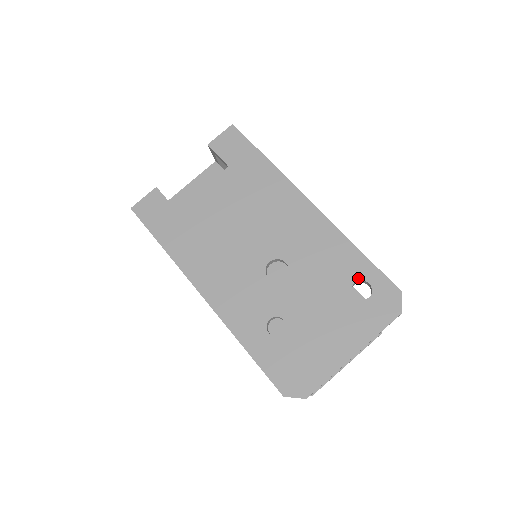
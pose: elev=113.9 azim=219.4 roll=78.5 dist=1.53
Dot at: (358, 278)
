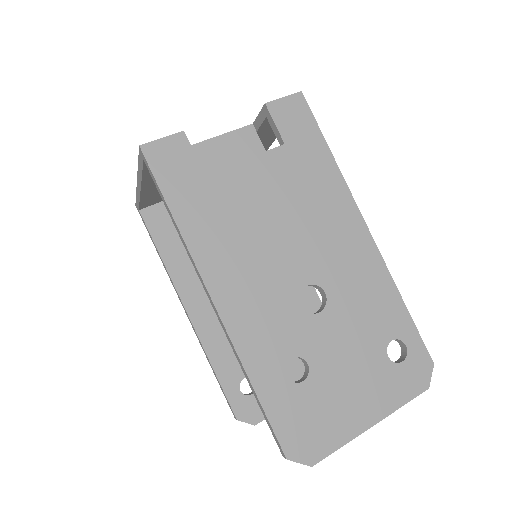
Dot at: (397, 336)
